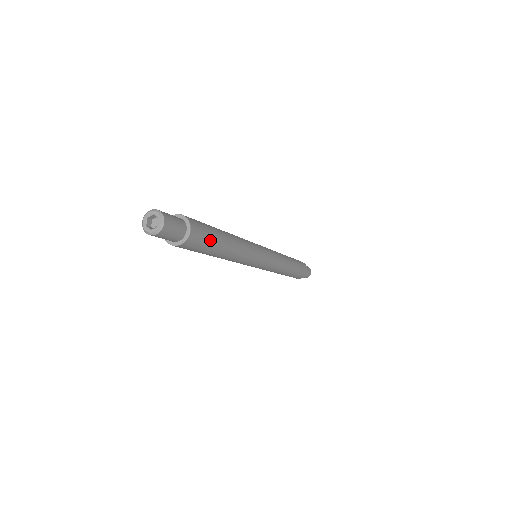
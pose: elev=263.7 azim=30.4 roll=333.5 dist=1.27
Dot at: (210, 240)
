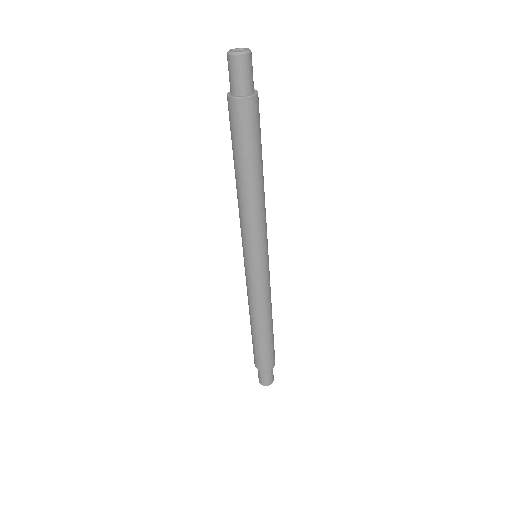
Dot at: (252, 137)
